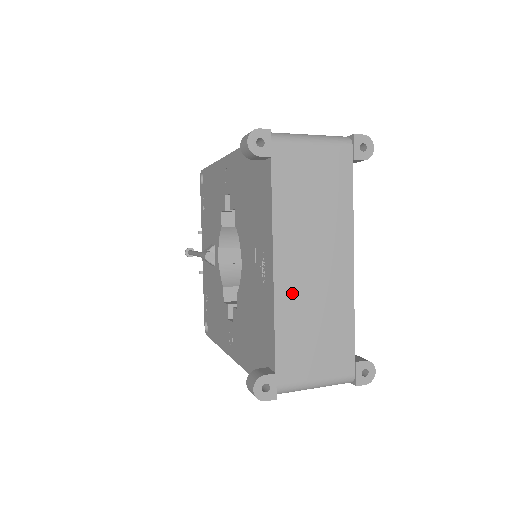
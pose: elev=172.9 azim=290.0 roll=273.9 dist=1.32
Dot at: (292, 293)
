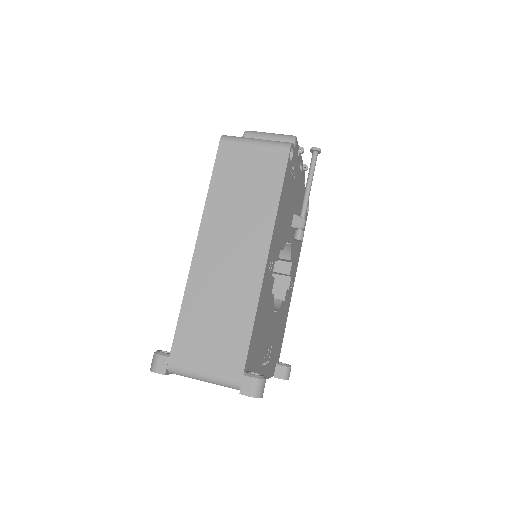
Dot at: occluded
